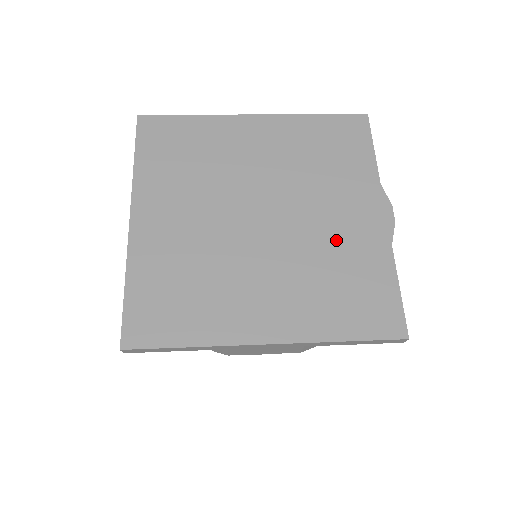
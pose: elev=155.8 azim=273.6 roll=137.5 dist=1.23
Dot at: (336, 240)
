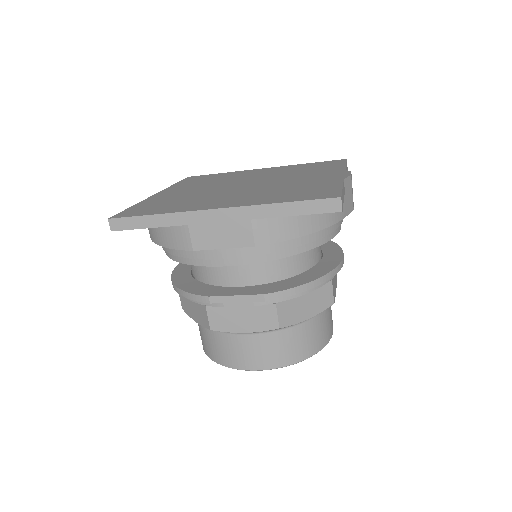
Dot at: (298, 183)
